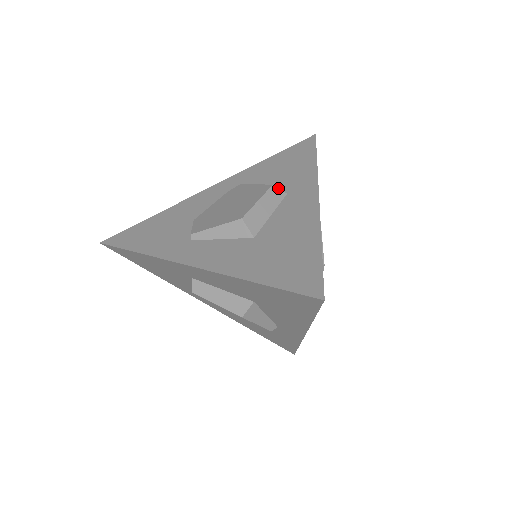
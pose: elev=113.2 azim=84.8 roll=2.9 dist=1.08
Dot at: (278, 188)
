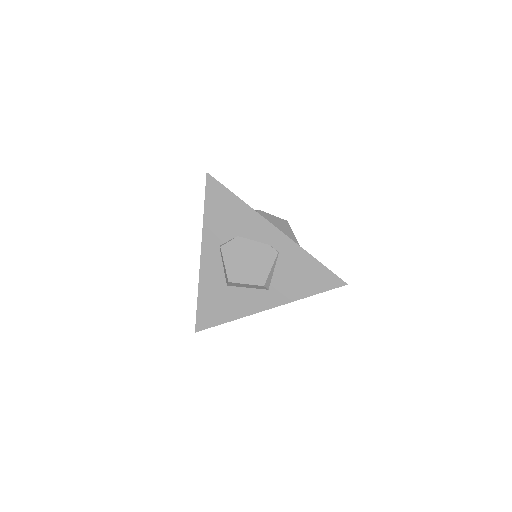
Dot at: (266, 288)
